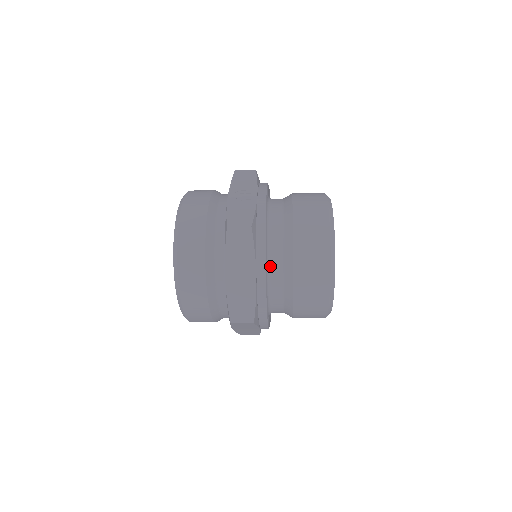
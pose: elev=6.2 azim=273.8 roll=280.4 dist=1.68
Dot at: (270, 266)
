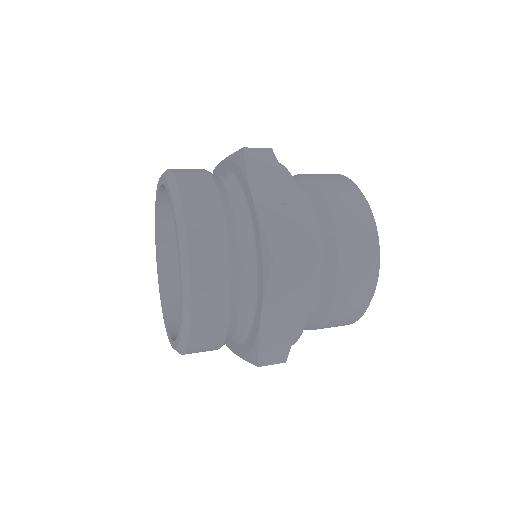
Dot at: occluded
